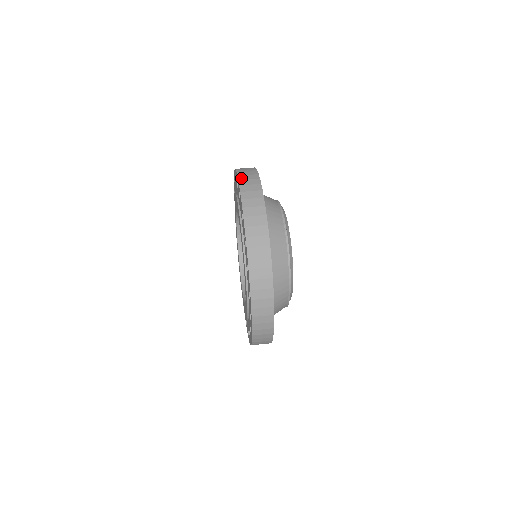
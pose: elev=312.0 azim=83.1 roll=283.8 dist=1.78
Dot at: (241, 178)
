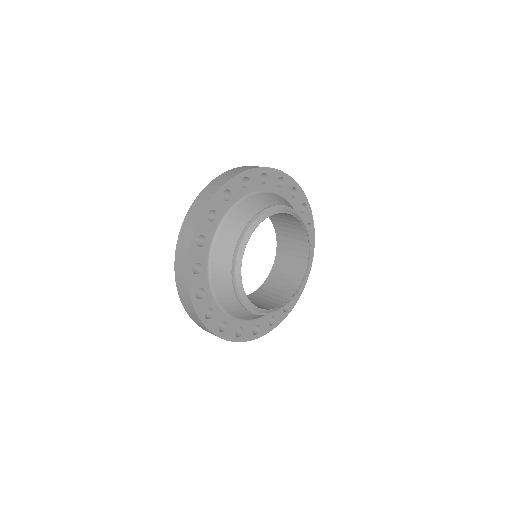
Dot at: (199, 197)
